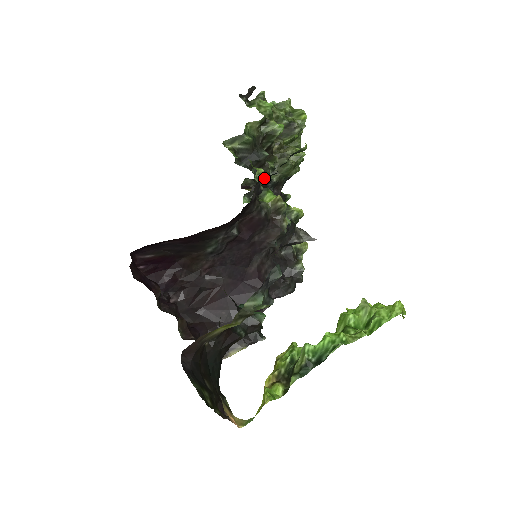
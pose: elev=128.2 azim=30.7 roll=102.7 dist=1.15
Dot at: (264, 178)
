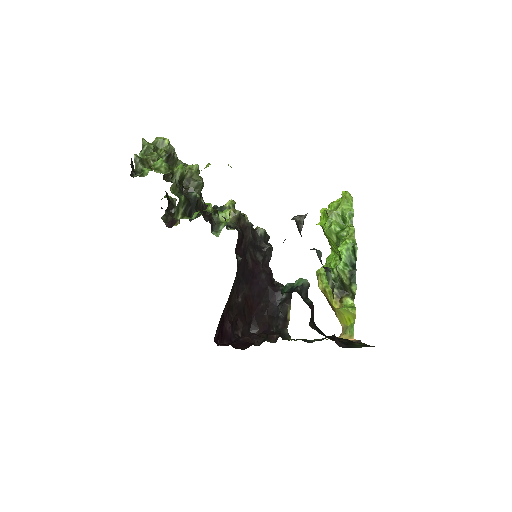
Dot at: (215, 210)
